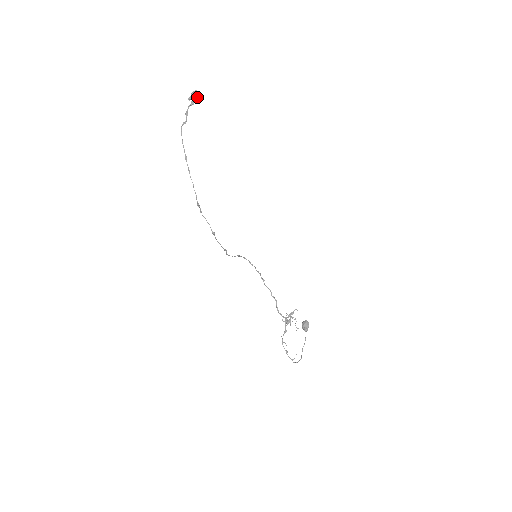
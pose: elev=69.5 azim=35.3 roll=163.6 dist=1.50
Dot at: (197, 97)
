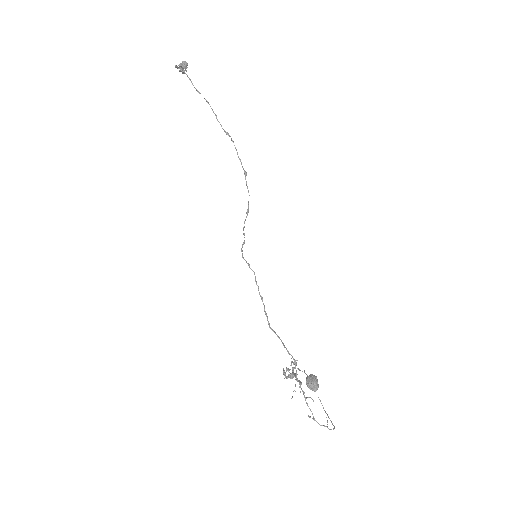
Dot at: occluded
